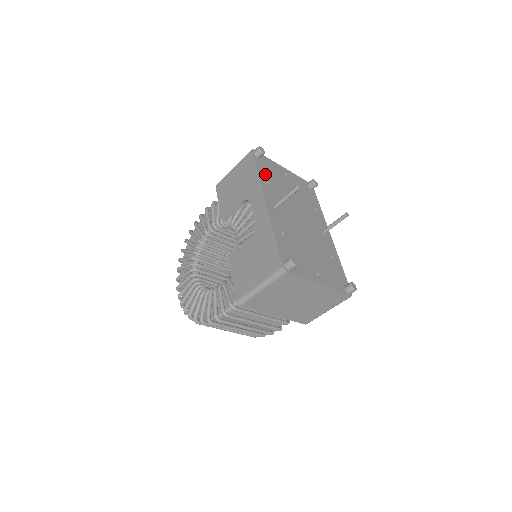
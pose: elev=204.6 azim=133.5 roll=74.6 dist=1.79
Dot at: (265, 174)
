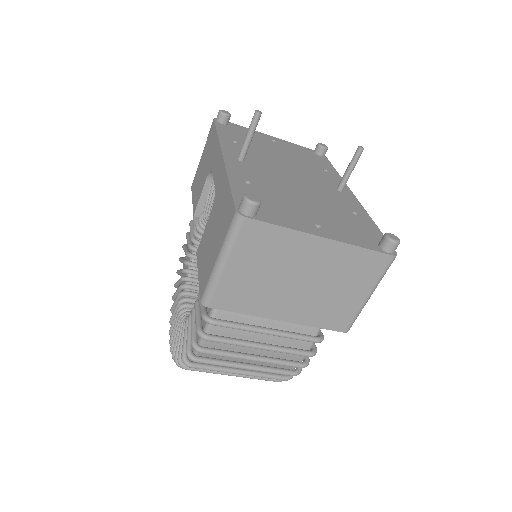
Dot at: (232, 136)
